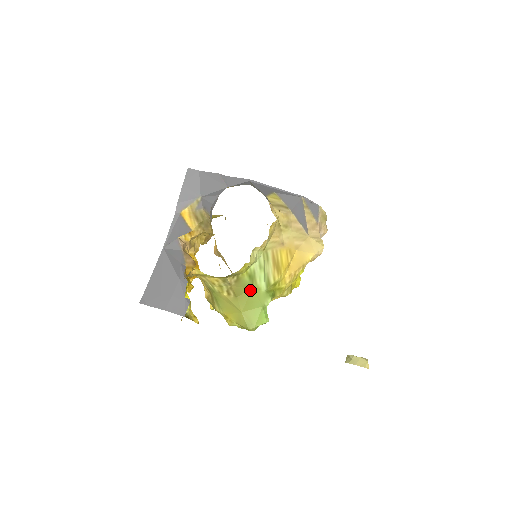
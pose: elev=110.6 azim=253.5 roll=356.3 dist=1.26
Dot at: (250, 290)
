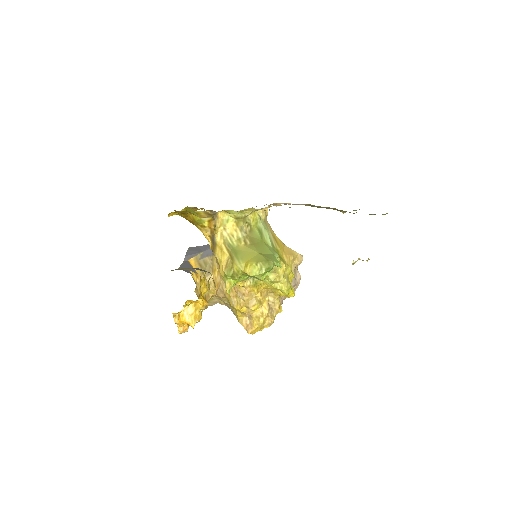
Dot at: (261, 241)
